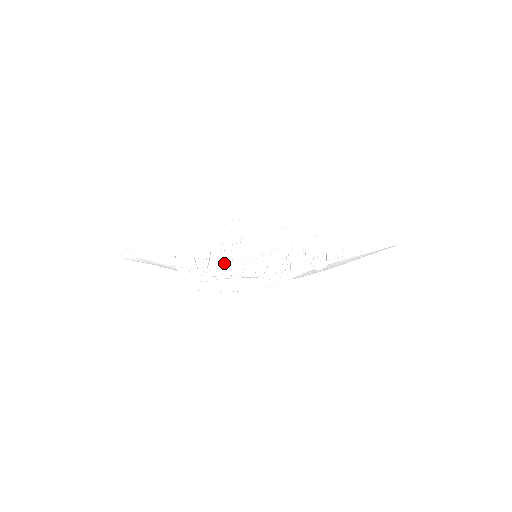
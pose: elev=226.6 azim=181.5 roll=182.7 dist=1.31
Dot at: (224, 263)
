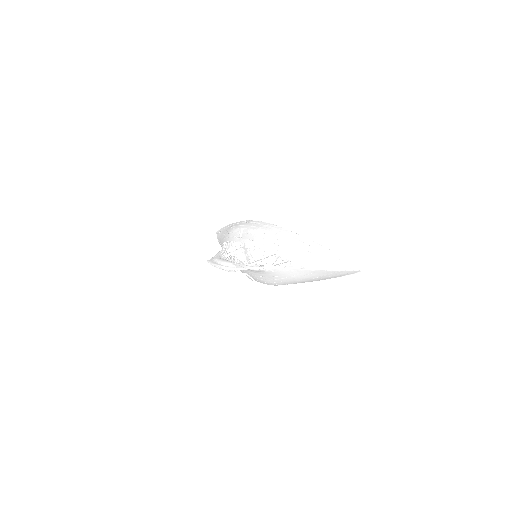
Dot at: occluded
